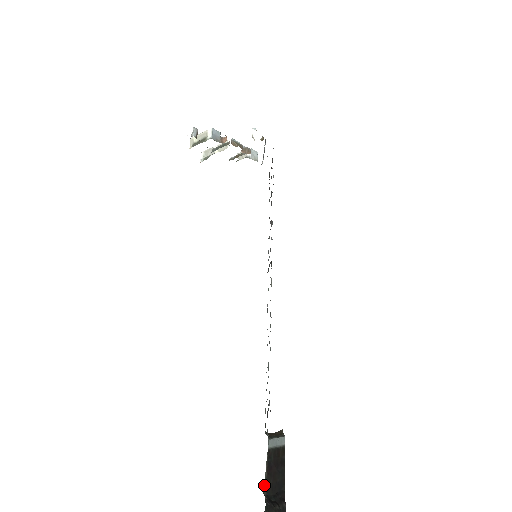
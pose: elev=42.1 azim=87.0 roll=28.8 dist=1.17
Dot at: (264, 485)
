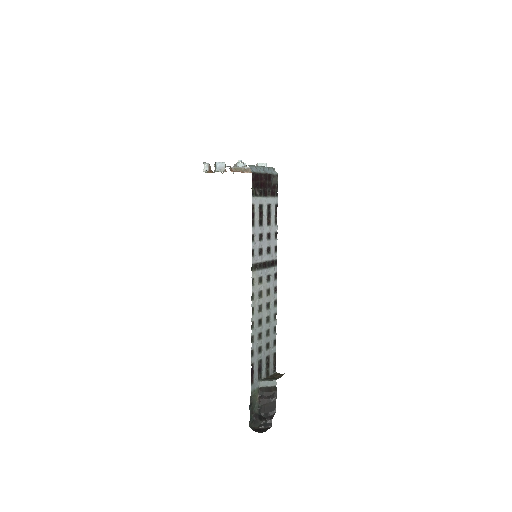
Dot at: (255, 407)
